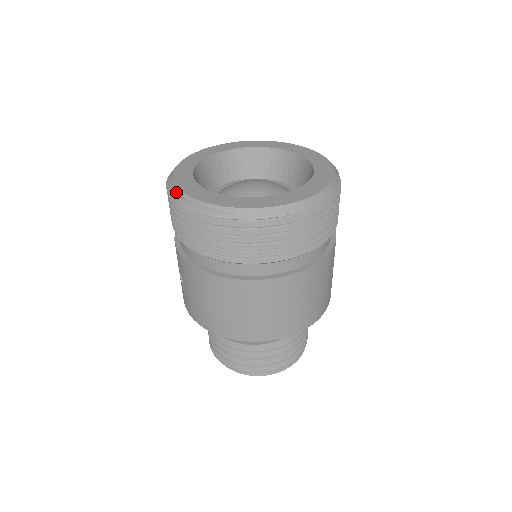
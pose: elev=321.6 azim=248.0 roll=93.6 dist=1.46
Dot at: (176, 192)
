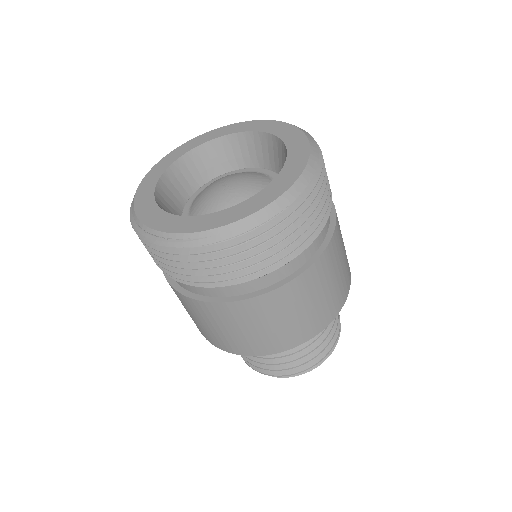
Dot at: (134, 220)
